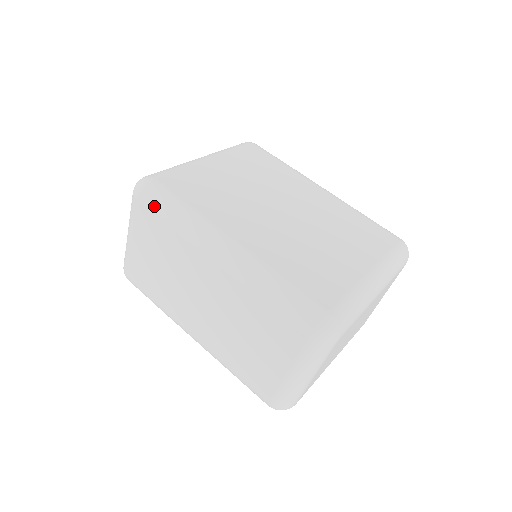
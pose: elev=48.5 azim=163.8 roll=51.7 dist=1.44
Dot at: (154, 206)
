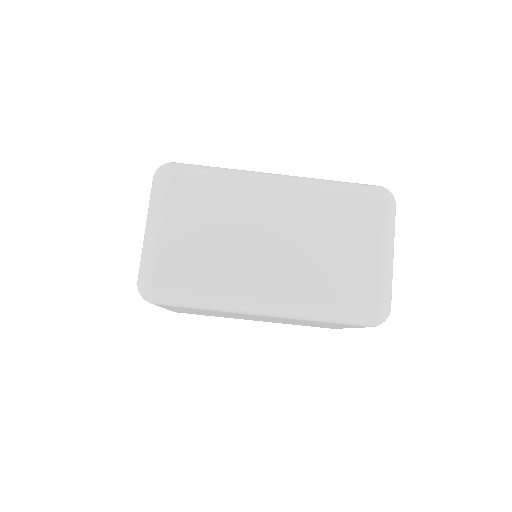
Dot at: (192, 171)
